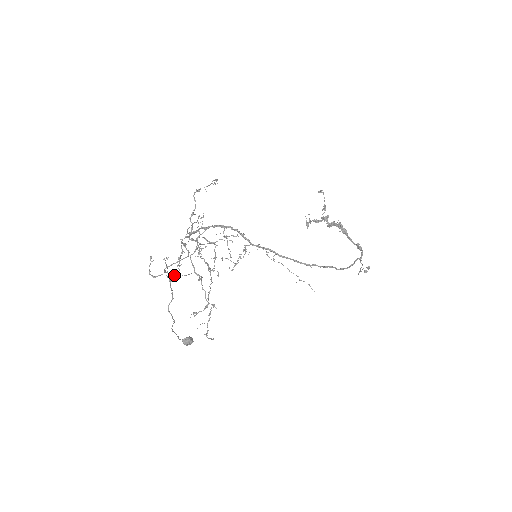
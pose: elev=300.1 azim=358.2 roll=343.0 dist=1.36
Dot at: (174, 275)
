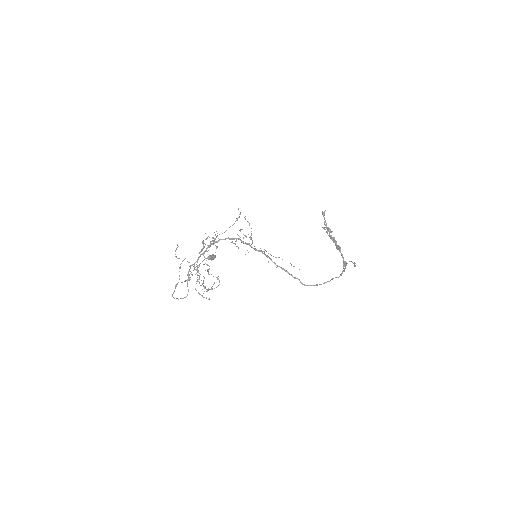
Dot at: occluded
